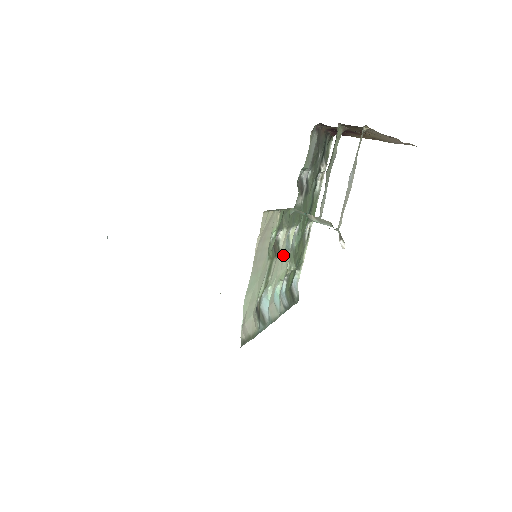
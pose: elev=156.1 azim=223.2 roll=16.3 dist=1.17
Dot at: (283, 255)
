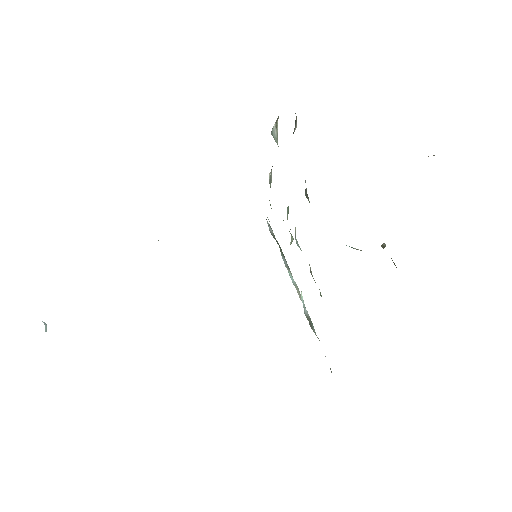
Dot at: occluded
